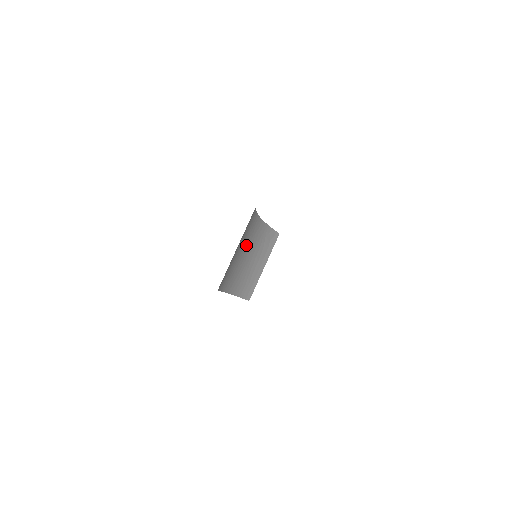
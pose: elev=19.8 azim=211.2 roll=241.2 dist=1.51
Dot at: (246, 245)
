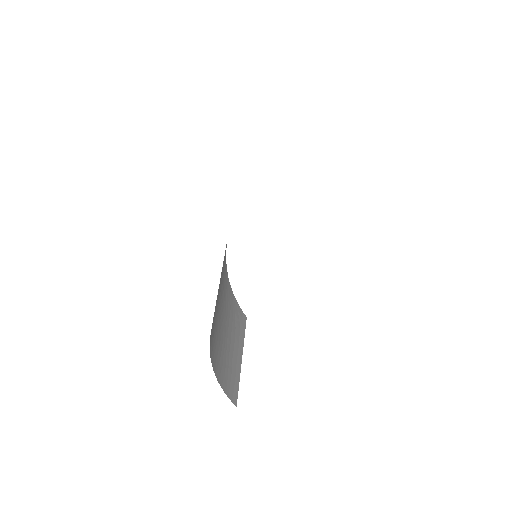
Dot at: (221, 302)
